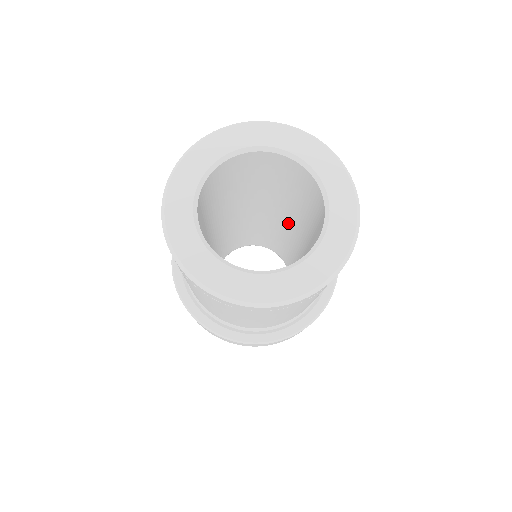
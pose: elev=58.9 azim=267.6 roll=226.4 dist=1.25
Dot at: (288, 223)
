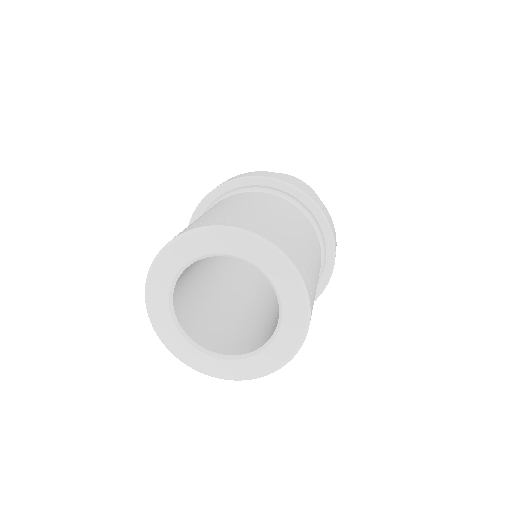
Dot at: occluded
